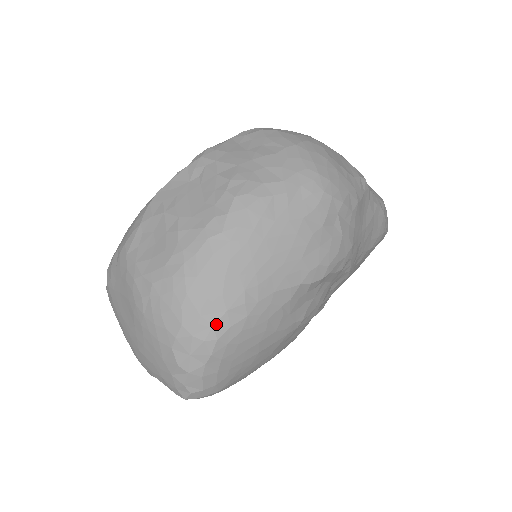
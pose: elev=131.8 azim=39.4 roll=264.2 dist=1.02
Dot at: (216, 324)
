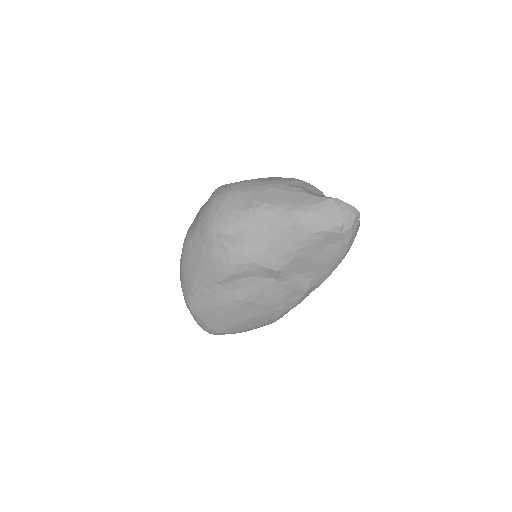
Dot at: (187, 301)
